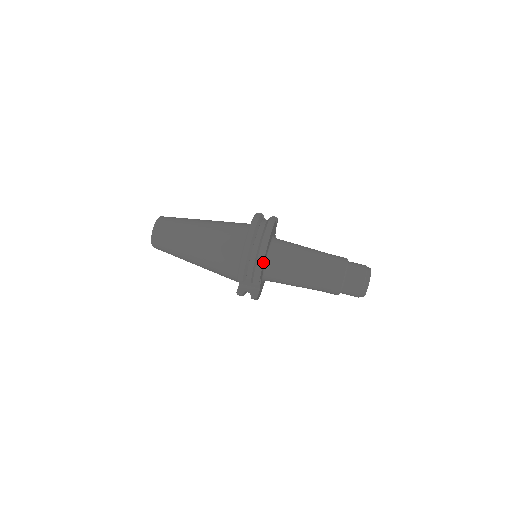
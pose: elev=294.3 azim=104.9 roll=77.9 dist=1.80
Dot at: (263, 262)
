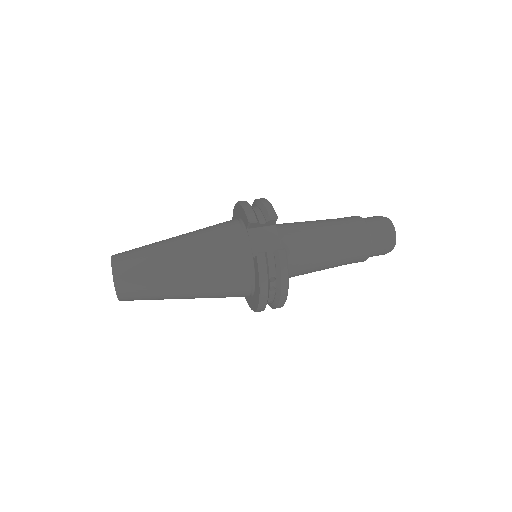
Dot at: occluded
